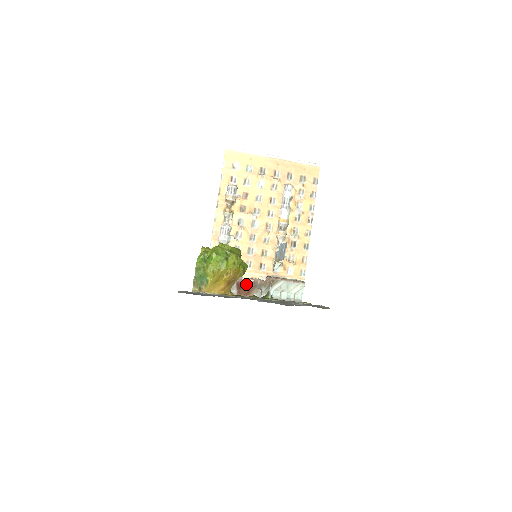
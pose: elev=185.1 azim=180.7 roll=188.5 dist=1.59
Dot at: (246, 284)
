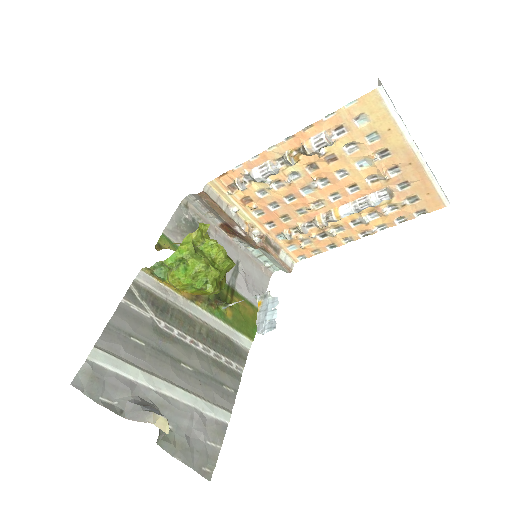
Dot at: (235, 231)
